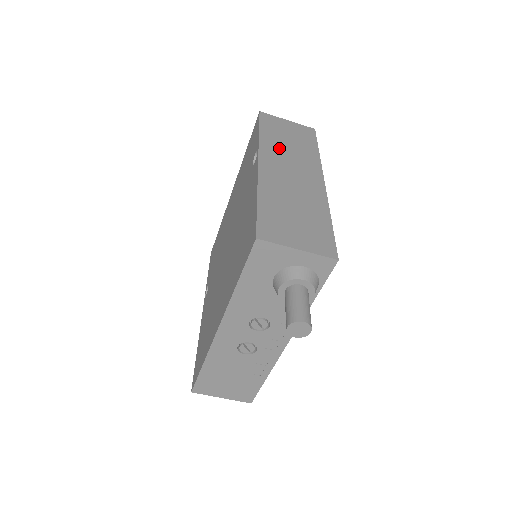
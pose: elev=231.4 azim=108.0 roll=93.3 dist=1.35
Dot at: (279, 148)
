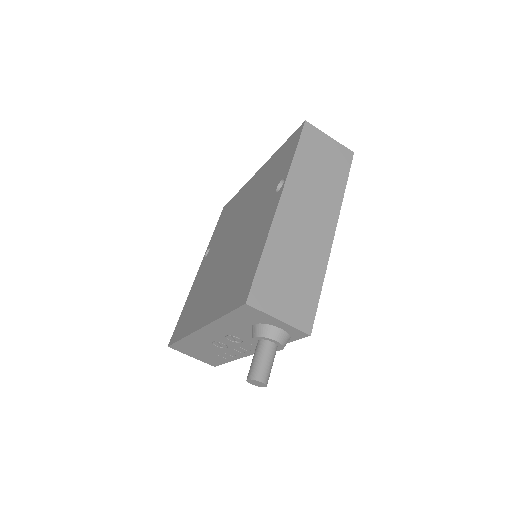
Dot at: (307, 181)
